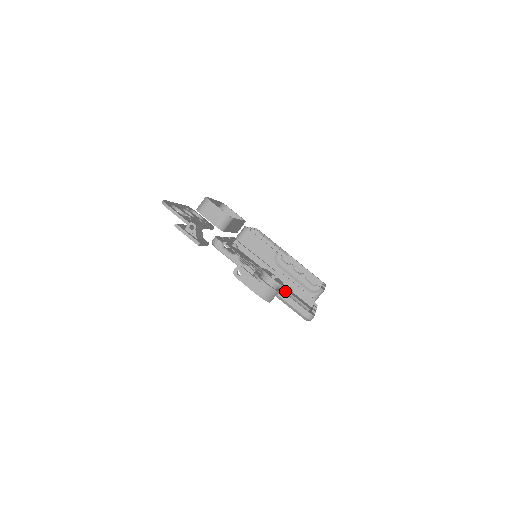
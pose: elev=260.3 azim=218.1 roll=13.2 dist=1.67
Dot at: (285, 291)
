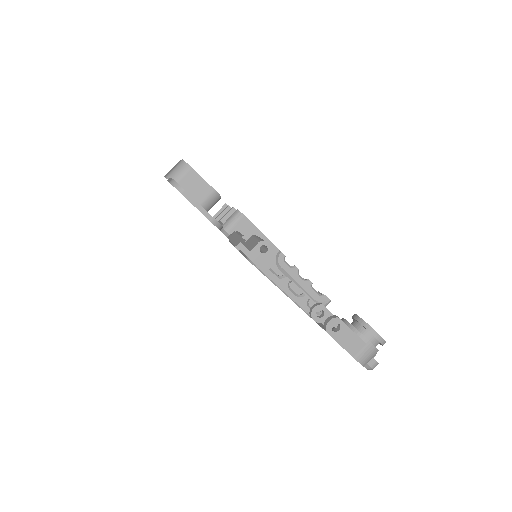
Dot at: occluded
